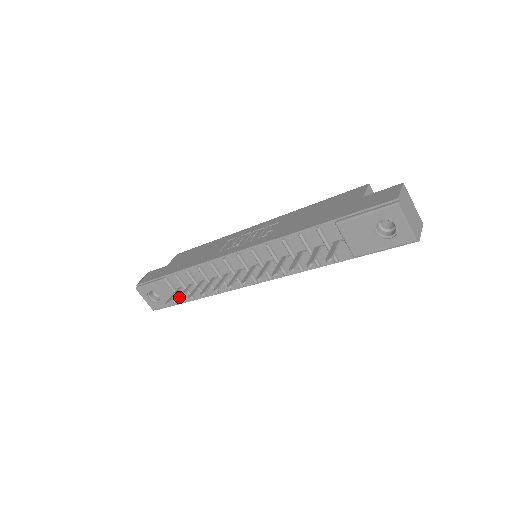
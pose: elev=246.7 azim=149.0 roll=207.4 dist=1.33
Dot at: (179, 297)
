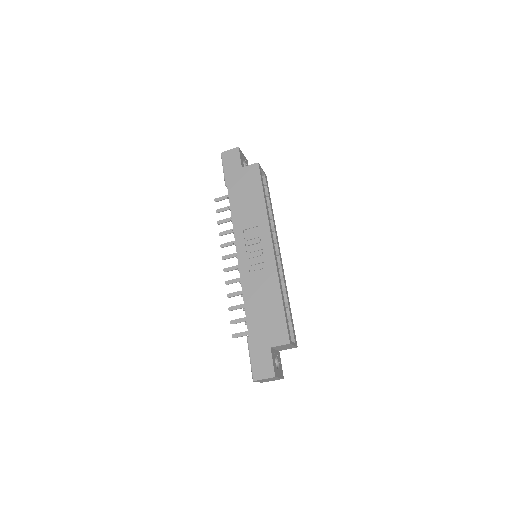
Dot at: (219, 210)
